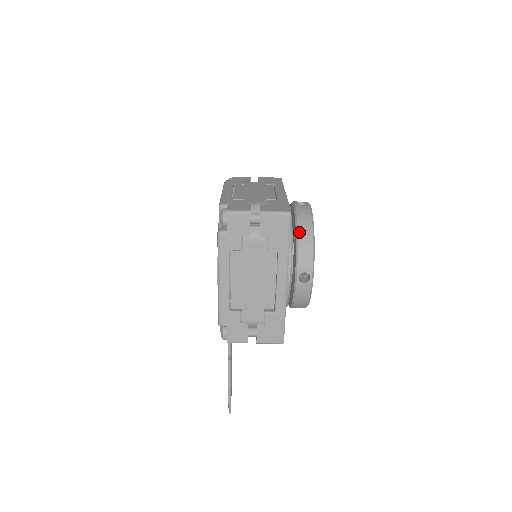
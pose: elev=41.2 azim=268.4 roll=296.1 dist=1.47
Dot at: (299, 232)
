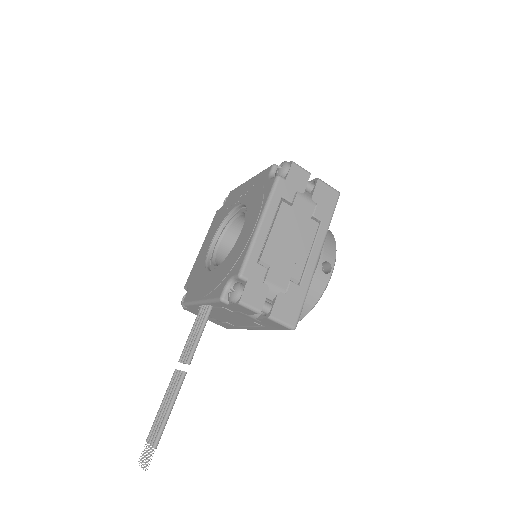
Dot at: occluded
